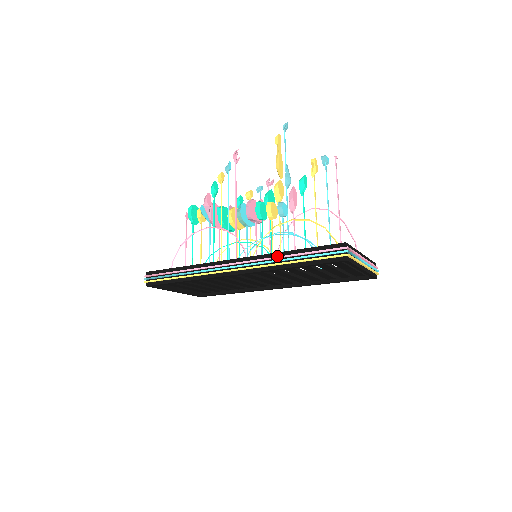
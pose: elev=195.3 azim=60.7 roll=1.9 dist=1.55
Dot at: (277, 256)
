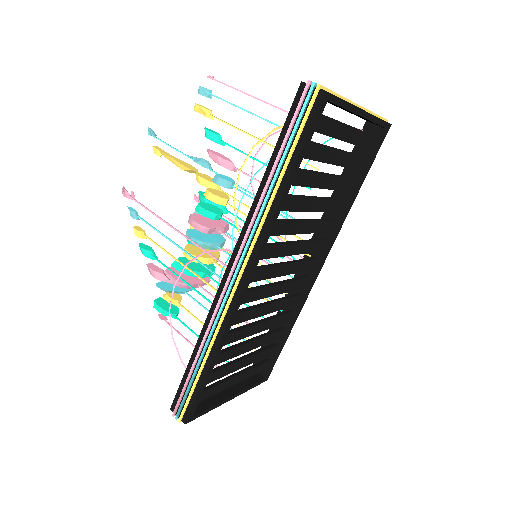
Dot at: (259, 200)
